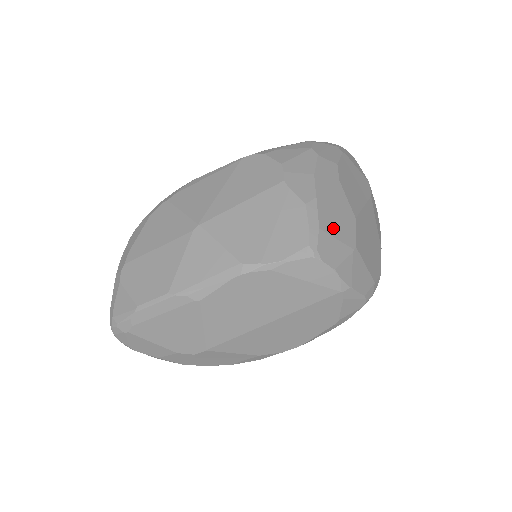
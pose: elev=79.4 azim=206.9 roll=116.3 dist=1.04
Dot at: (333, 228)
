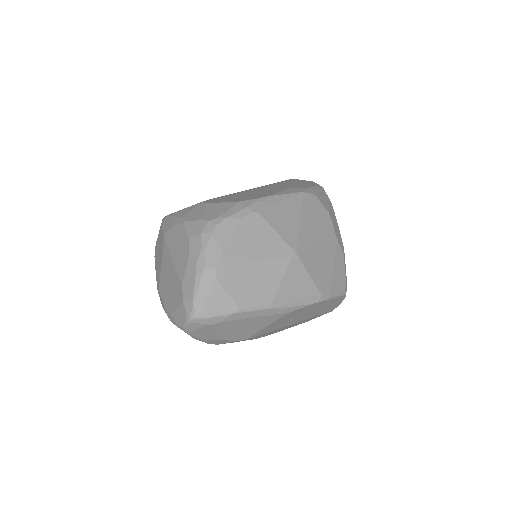
Dot at: occluded
